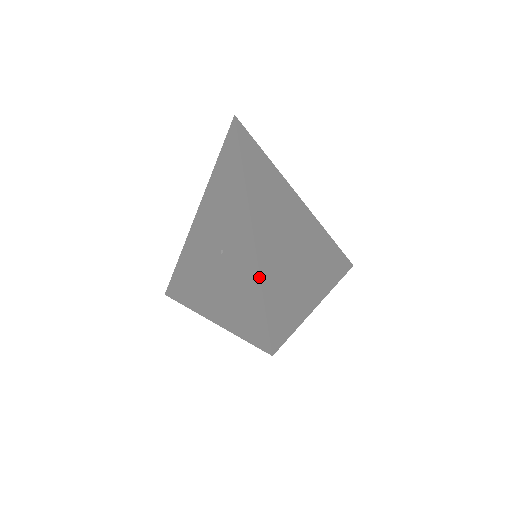
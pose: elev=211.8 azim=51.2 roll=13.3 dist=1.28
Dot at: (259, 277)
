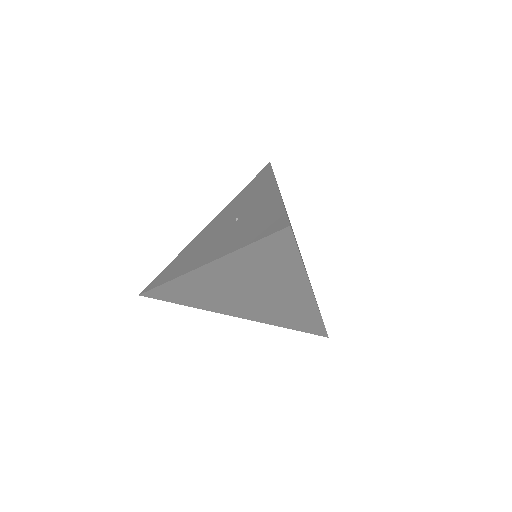
Dot at: (282, 201)
